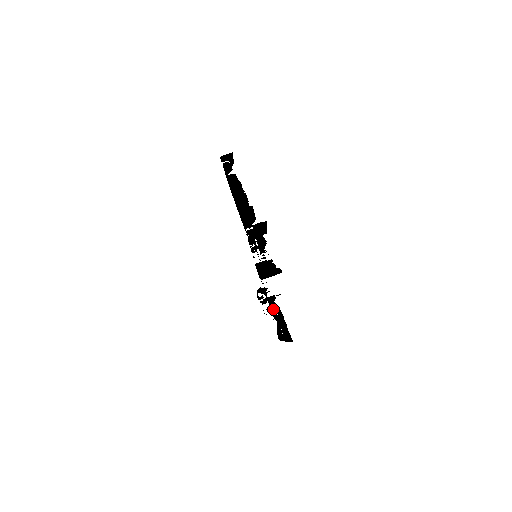
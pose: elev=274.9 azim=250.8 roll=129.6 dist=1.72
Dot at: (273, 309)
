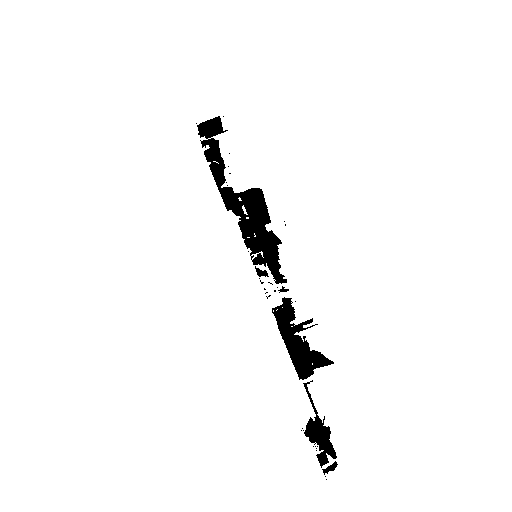
Dot at: (301, 355)
